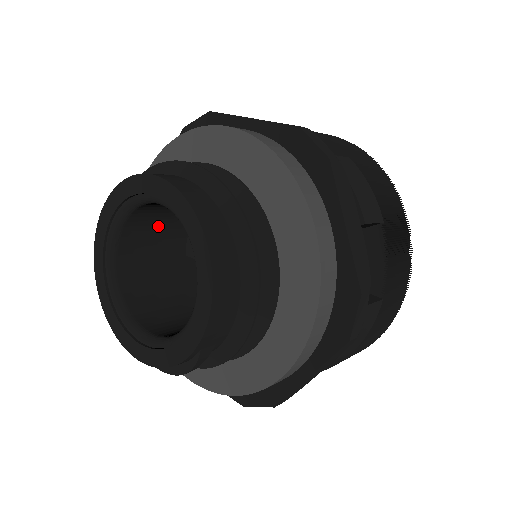
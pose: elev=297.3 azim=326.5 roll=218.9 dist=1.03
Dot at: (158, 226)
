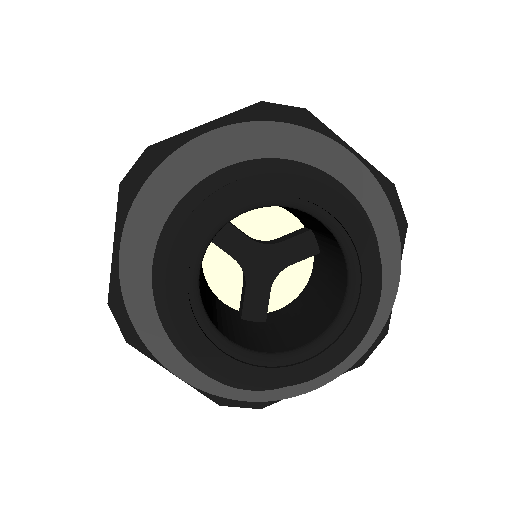
Dot at: occluded
